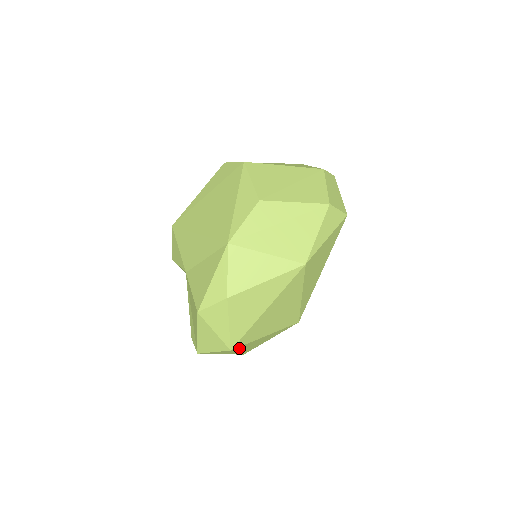
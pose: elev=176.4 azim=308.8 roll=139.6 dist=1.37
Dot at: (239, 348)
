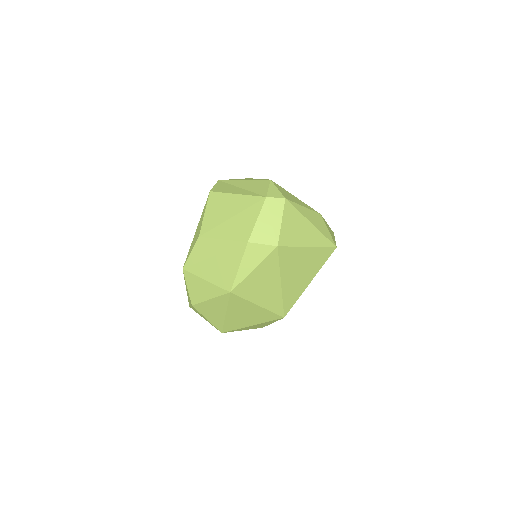
Dot at: (233, 331)
